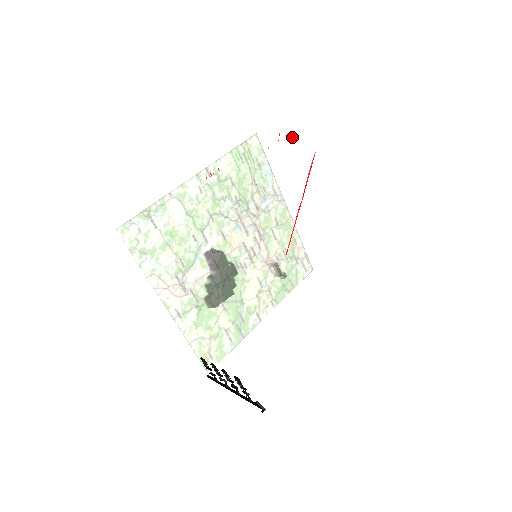
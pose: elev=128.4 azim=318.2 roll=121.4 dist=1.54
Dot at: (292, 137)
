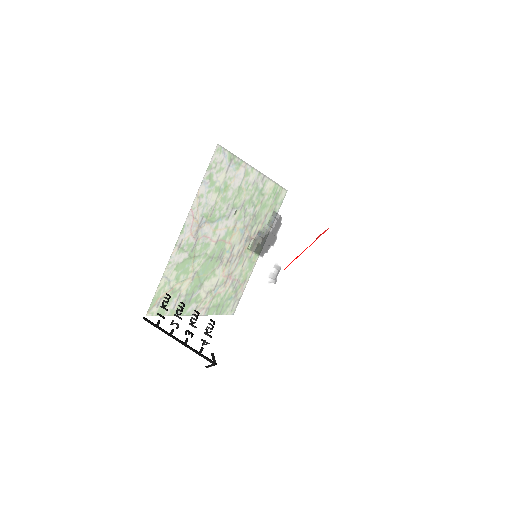
Dot at: (329, 206)
